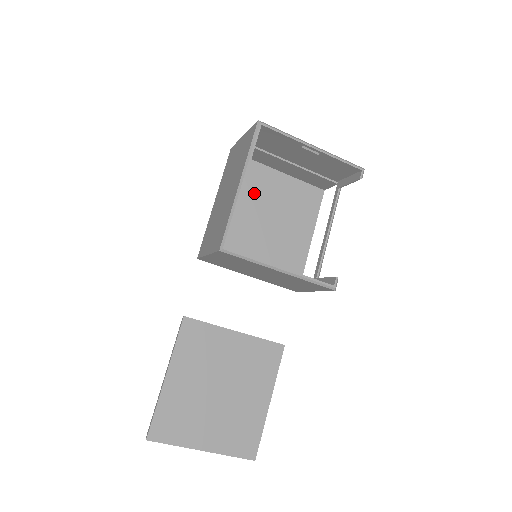
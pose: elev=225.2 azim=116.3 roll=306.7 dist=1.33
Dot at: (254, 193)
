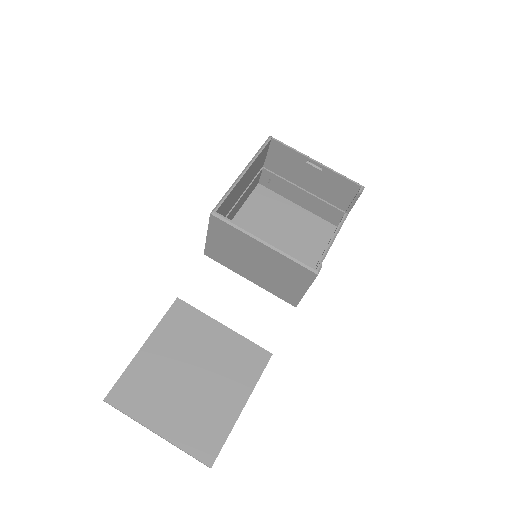
Dot at: (269, 215)
